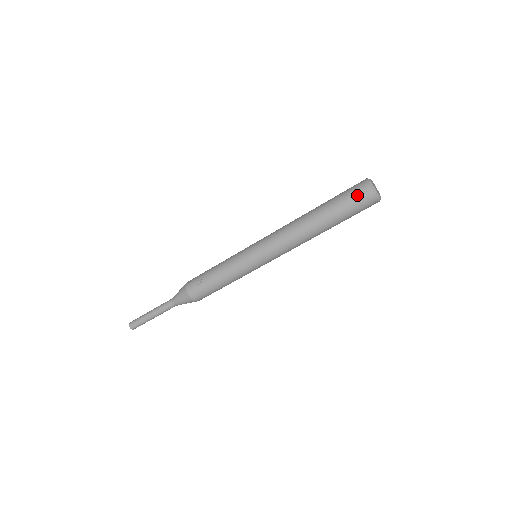
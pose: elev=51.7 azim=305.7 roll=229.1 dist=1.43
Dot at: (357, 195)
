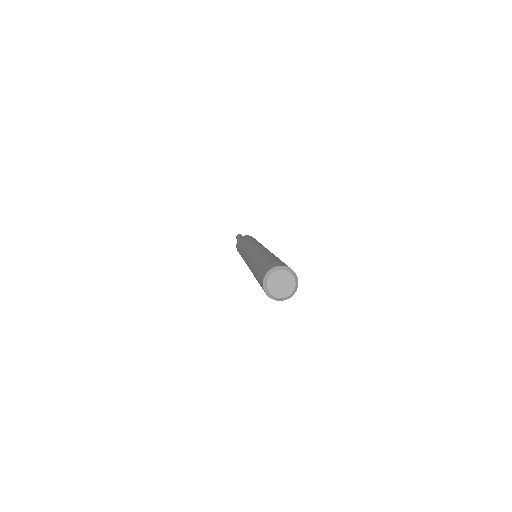
Dot at: occluded
